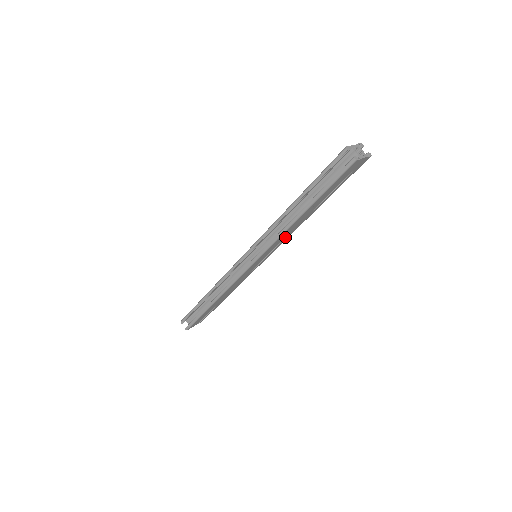
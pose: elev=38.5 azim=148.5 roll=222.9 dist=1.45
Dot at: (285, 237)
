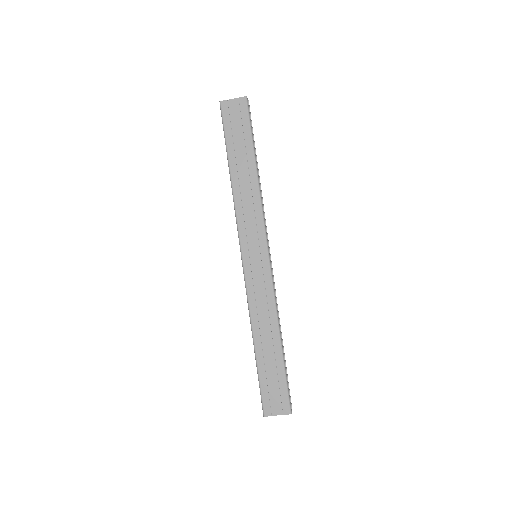
Dot at: (255, 214)
